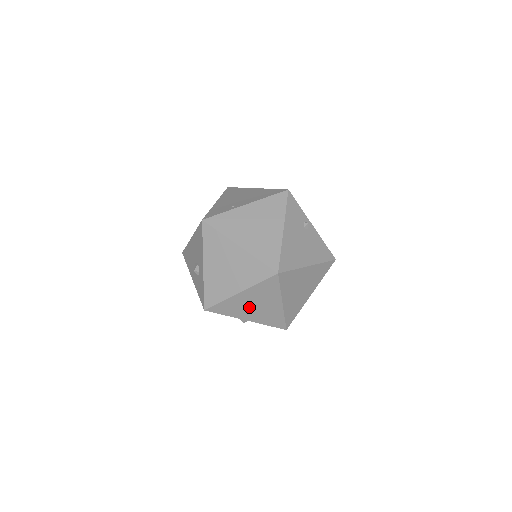
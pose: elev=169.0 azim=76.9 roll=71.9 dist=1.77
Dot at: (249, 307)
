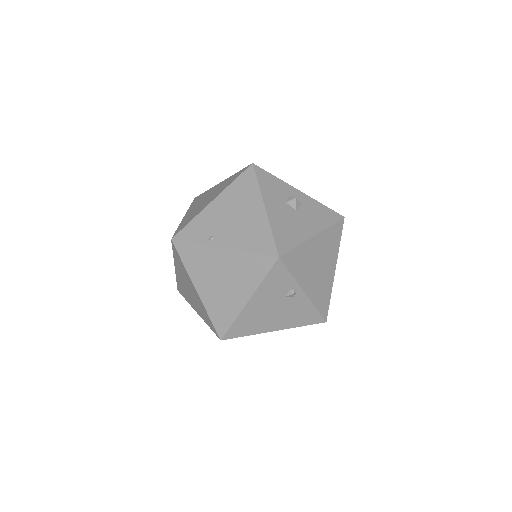
Dot at: occluded
